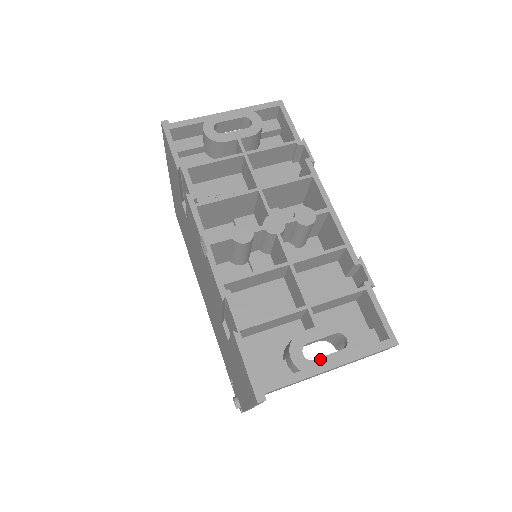
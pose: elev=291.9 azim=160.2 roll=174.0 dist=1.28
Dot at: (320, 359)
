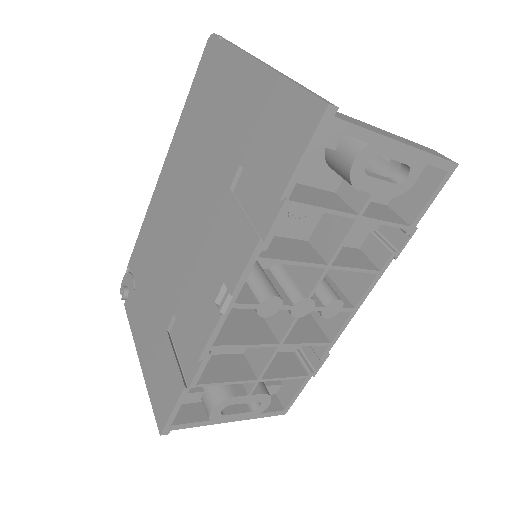
Dot at: (230, 415)
